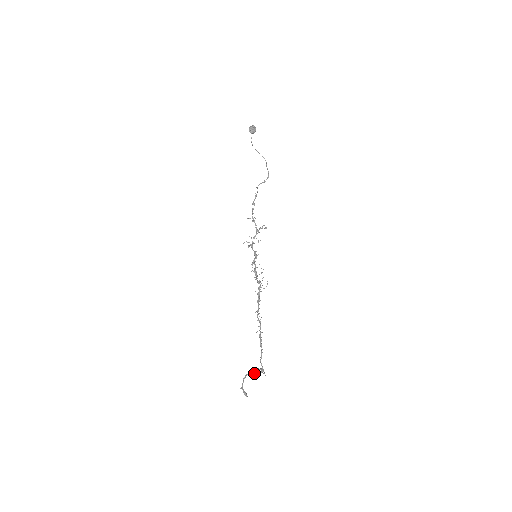
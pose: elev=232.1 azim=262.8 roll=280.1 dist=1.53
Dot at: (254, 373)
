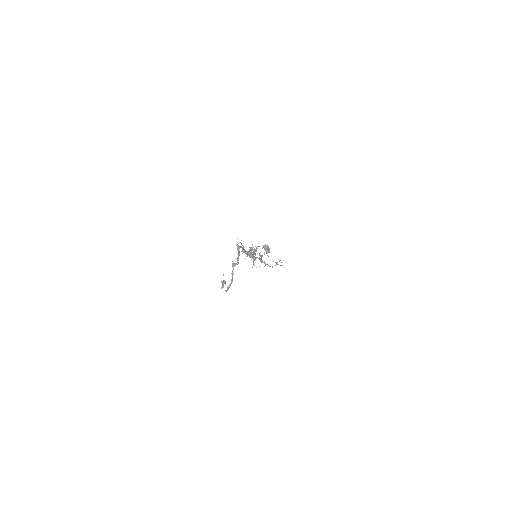
Dot at: (234, 264)
